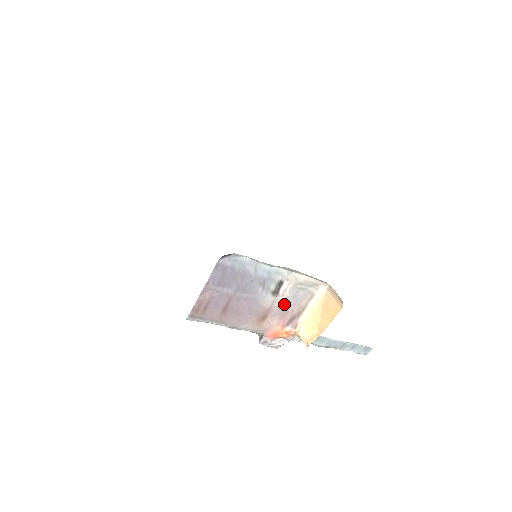
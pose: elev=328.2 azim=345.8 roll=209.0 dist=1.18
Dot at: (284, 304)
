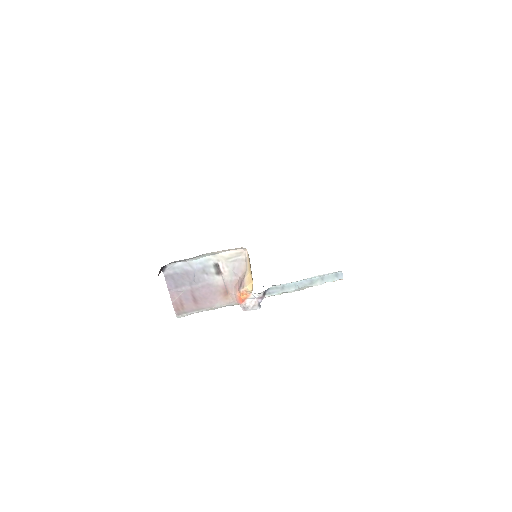
Dot at: (231, 277)
